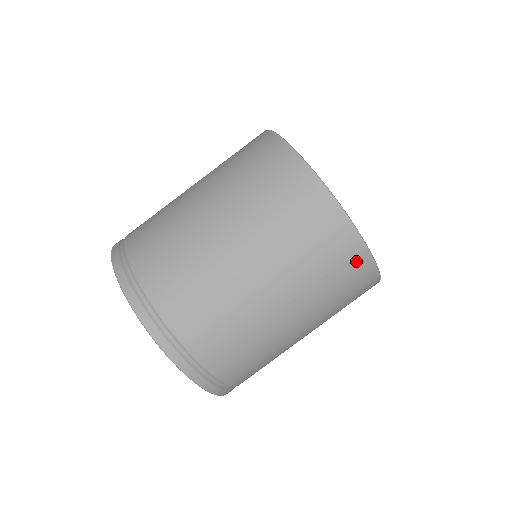
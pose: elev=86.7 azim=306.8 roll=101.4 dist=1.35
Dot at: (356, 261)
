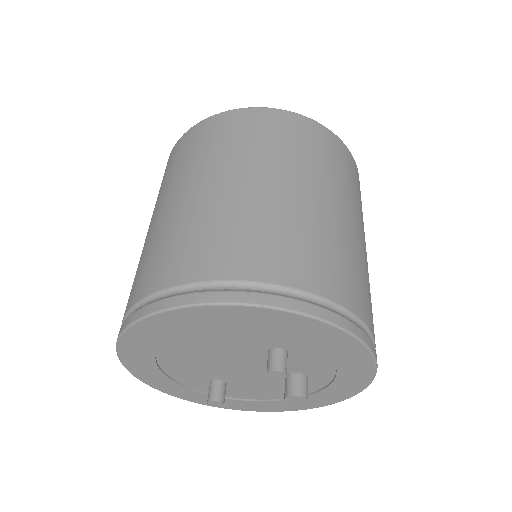
Dot at: occluded
